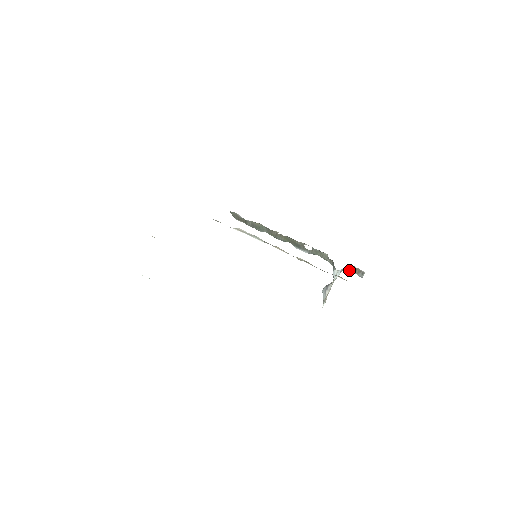
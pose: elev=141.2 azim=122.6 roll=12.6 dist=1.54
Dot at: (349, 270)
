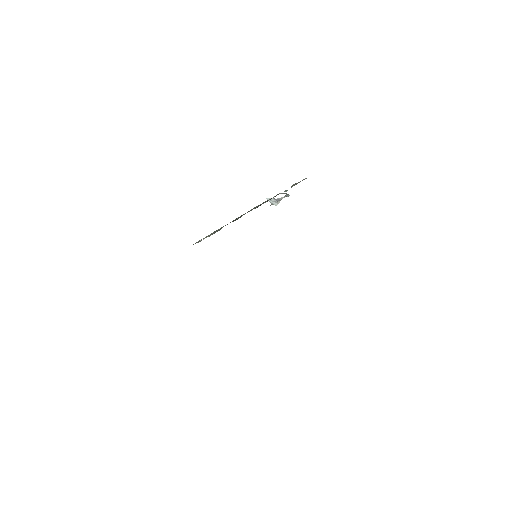
Dot at: occluded
